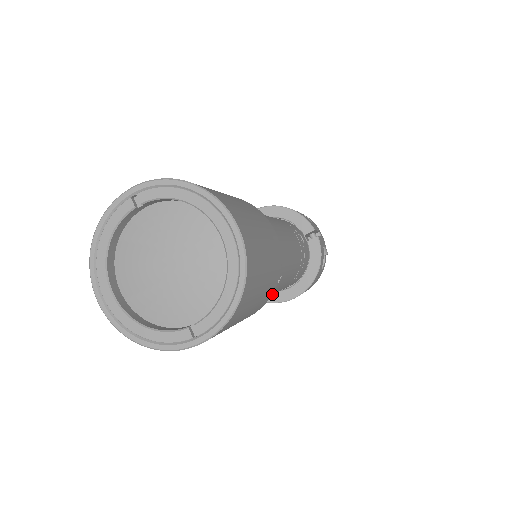
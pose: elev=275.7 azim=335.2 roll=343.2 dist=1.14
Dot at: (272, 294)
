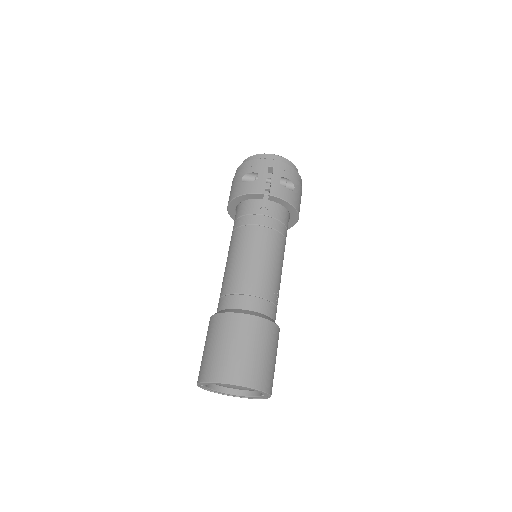
Dot at: occluded
